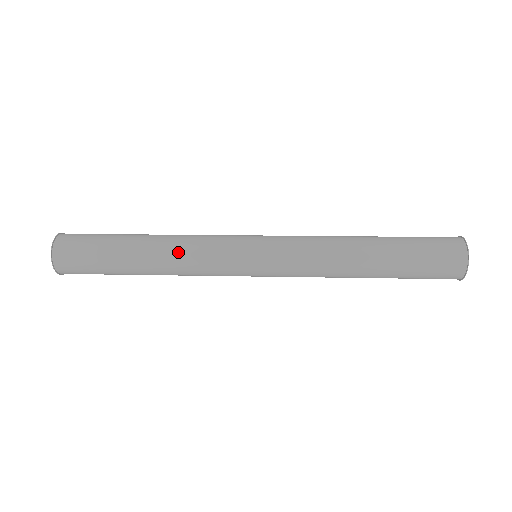
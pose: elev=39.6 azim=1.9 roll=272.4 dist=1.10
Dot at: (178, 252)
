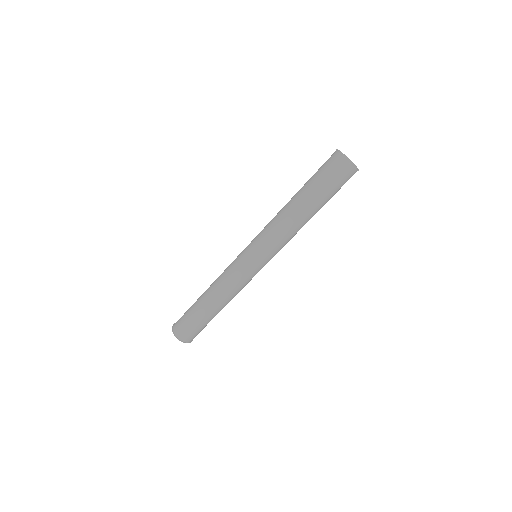
Dot at: (219, 287)
